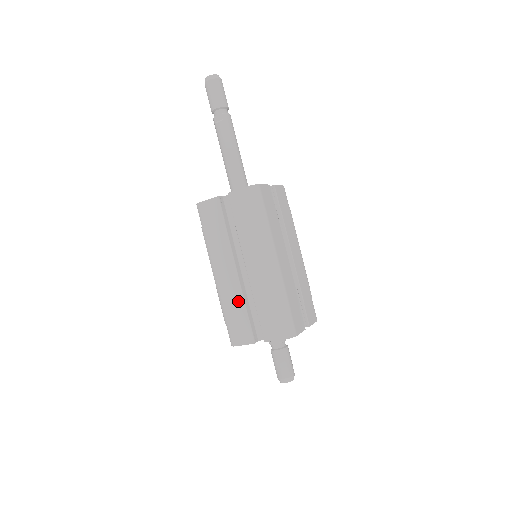
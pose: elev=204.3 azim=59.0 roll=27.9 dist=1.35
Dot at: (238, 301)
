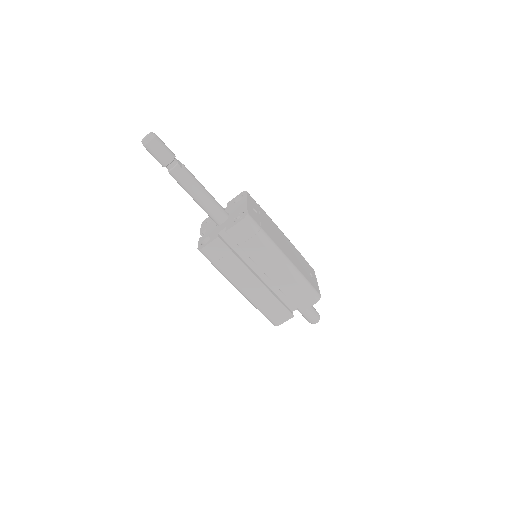
Dot at: occluded
